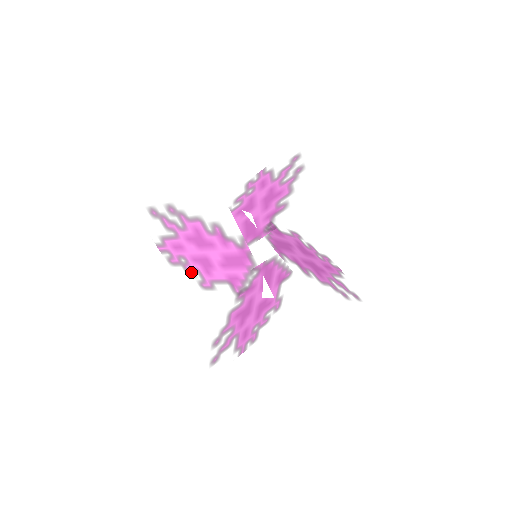
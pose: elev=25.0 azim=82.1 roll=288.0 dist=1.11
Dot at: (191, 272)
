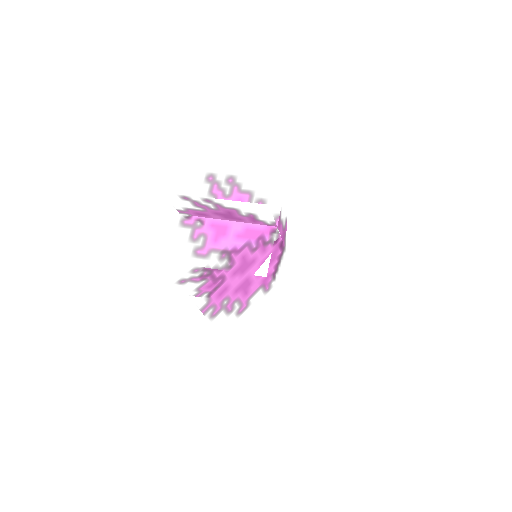
Dot at: (197, 236)
